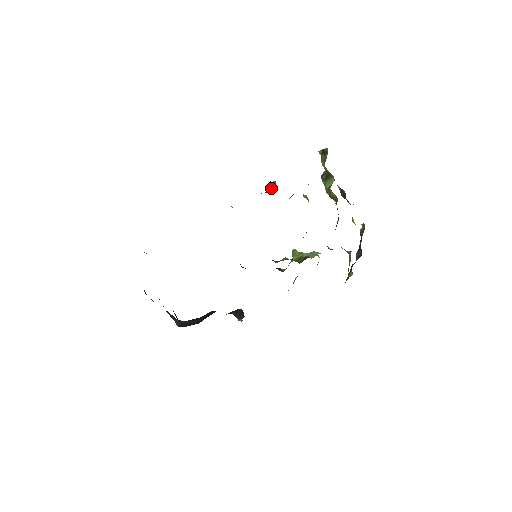
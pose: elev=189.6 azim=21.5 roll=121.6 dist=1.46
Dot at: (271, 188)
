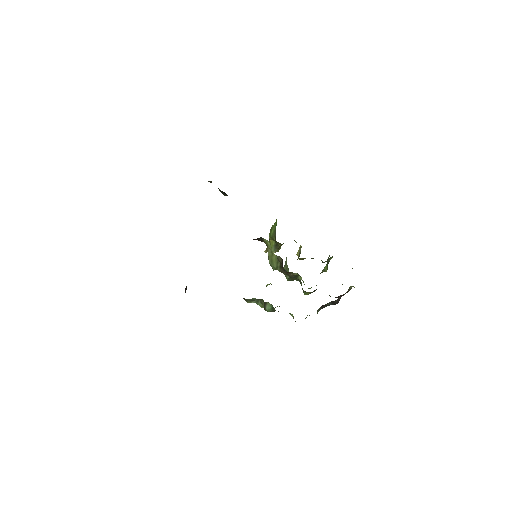
Dot at: (279, 247)
